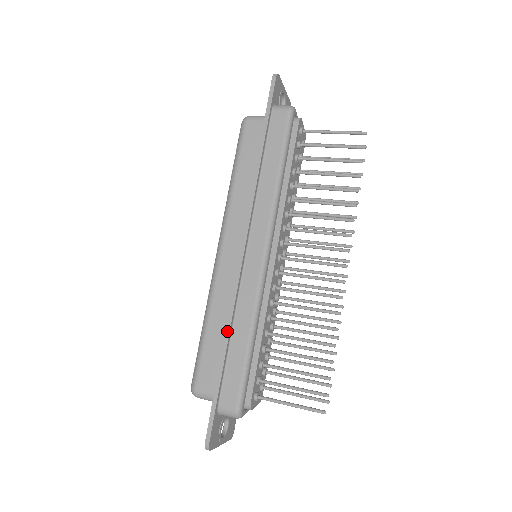
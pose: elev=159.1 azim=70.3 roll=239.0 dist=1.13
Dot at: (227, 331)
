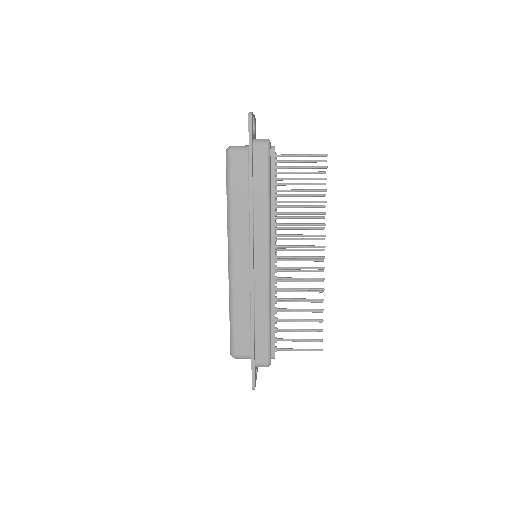
Dot at: (252, 319)
